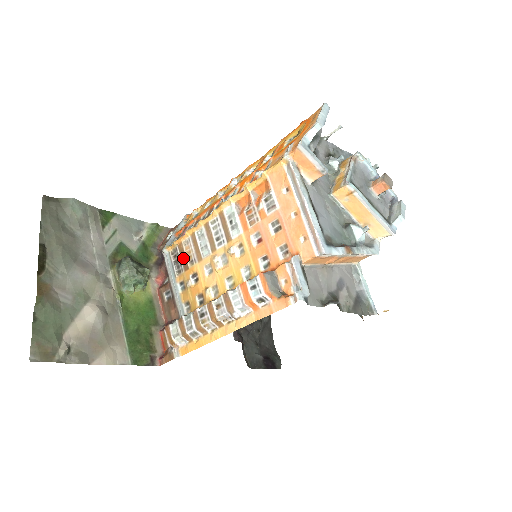
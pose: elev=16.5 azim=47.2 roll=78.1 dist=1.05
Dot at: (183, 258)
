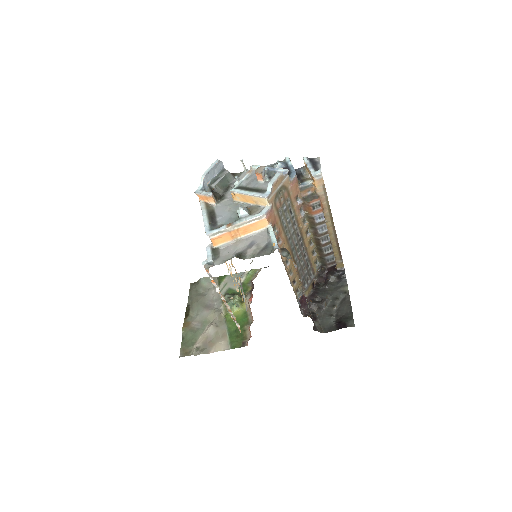
Dot at: occluded
